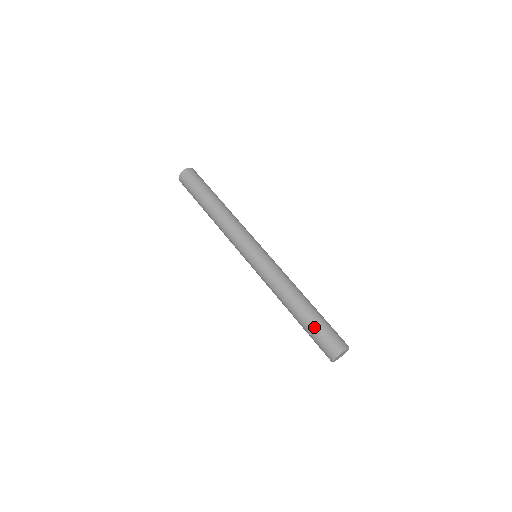
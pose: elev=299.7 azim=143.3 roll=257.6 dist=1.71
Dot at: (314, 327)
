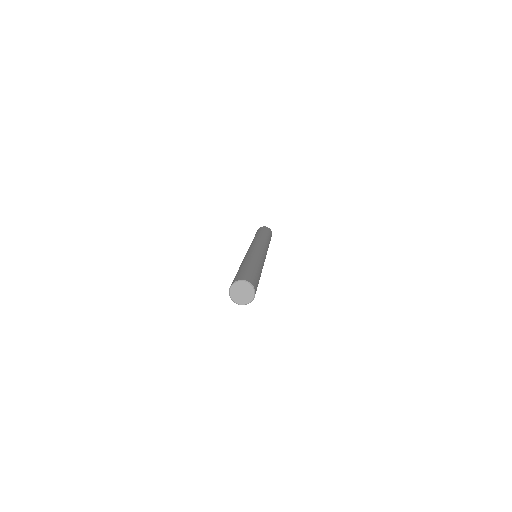
Dot at: occluded
